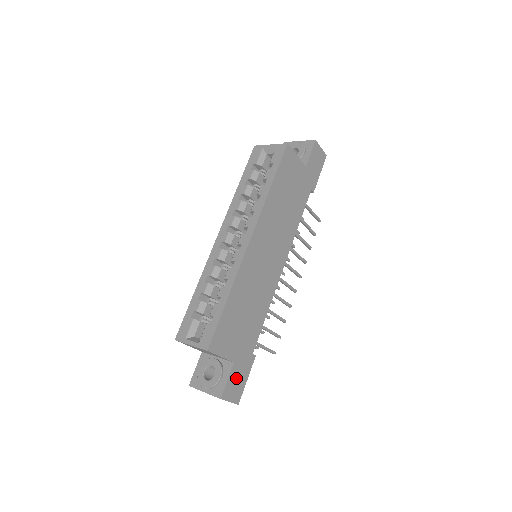
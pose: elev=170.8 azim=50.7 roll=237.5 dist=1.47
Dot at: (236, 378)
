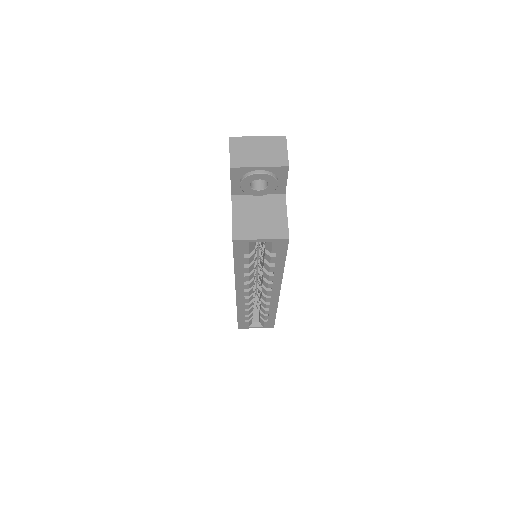
Dot at: occluded
